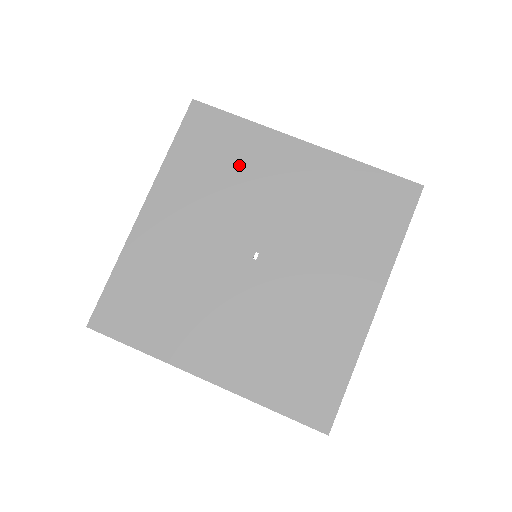
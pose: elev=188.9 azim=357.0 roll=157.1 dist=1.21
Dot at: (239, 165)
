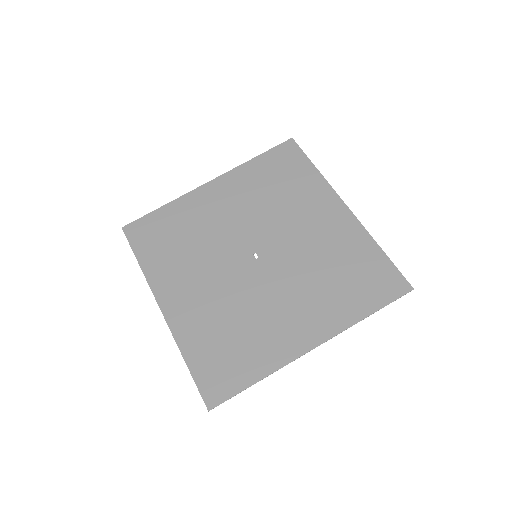
Dot at: (189, 228)
